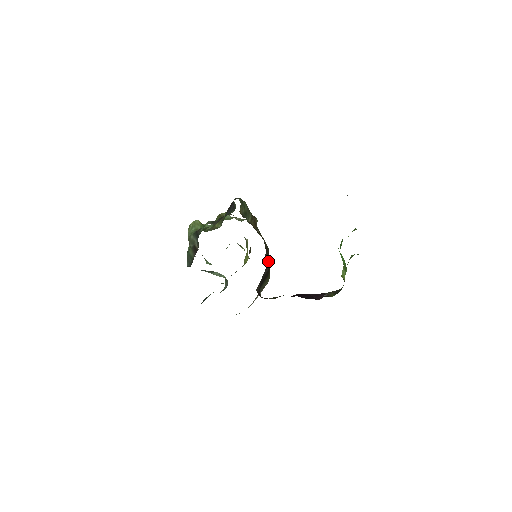
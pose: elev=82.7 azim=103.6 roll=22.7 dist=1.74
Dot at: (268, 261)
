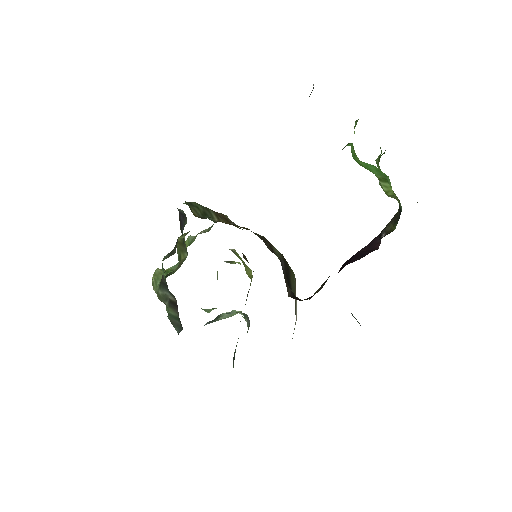
Dot at: (275, 252)
